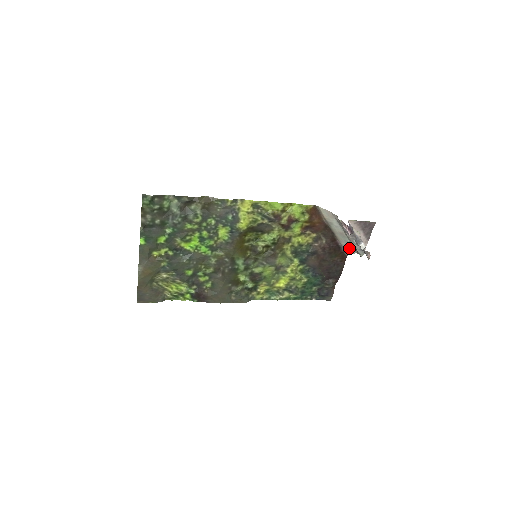
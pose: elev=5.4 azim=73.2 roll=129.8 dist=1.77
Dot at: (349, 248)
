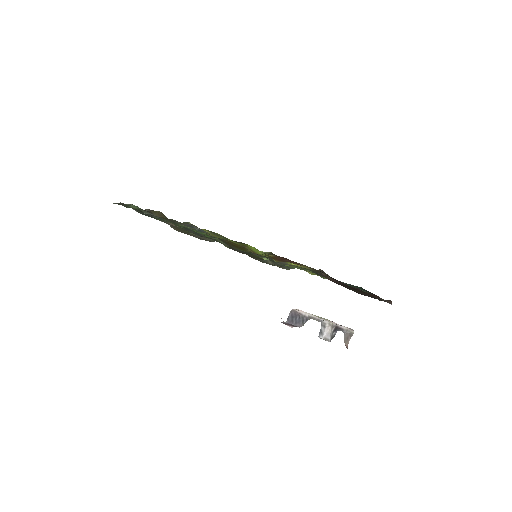
Dot at: occluded
